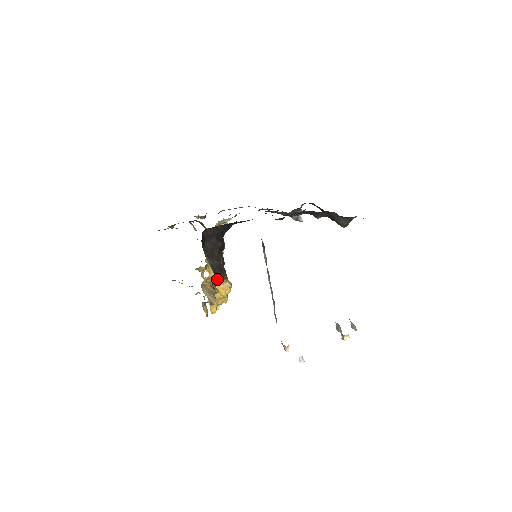
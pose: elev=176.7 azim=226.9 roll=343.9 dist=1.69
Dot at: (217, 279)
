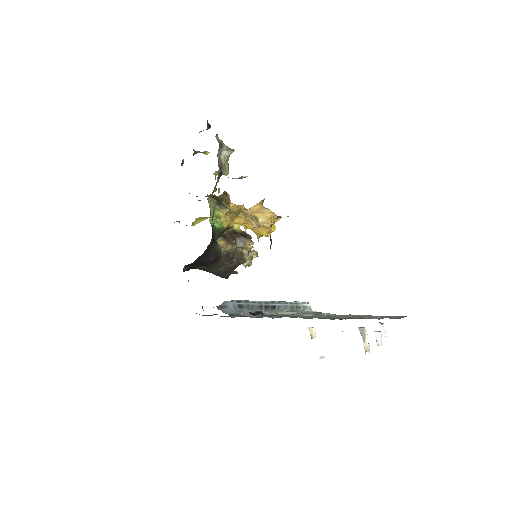
Dot at: (242, 246)
